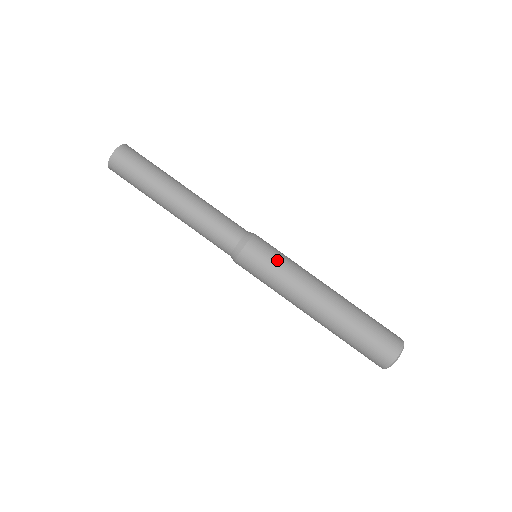
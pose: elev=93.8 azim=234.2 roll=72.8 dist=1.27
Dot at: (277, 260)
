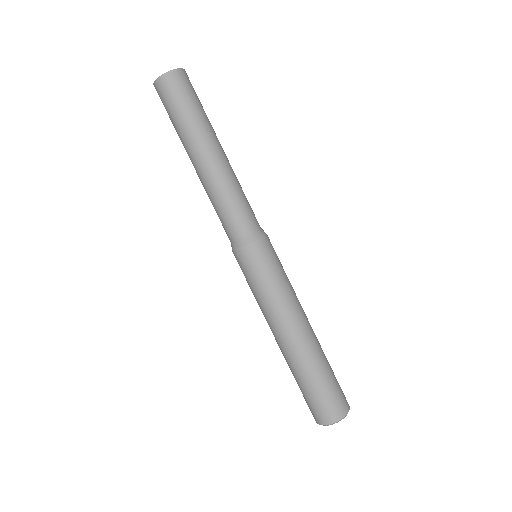
Dot at: (263, 279)
